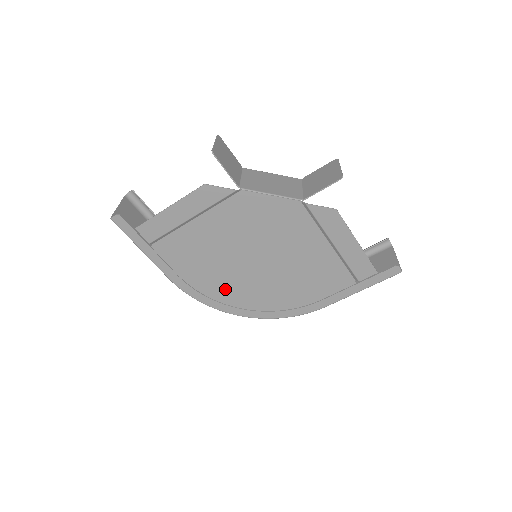
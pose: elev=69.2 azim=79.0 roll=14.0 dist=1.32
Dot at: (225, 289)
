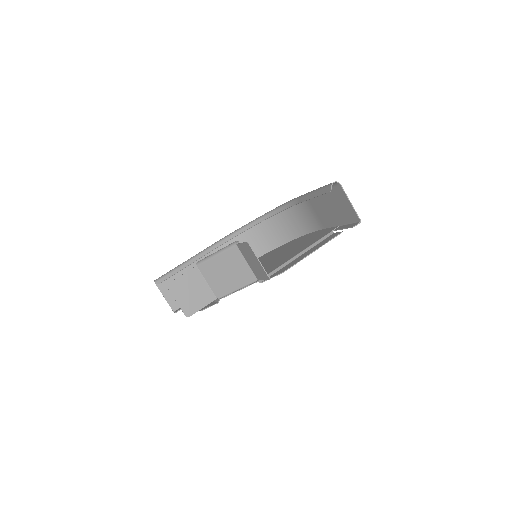
Dot at: occluded
